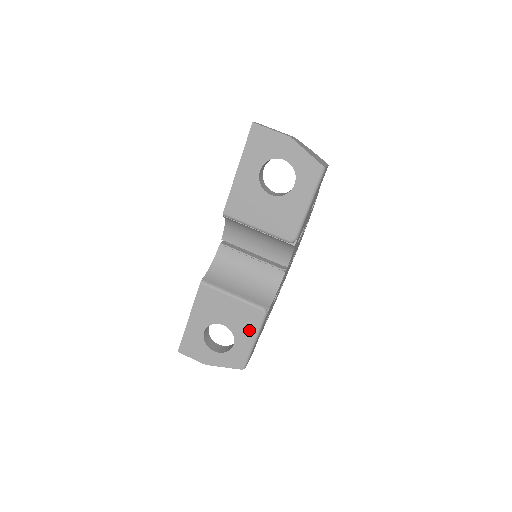
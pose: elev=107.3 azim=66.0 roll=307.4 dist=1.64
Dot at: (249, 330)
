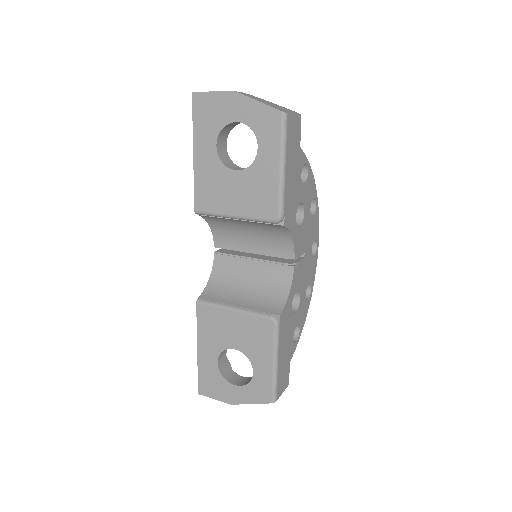
Dot at: (264, 349)
